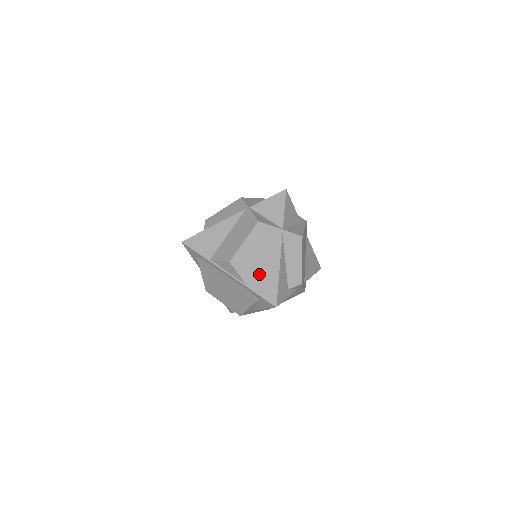
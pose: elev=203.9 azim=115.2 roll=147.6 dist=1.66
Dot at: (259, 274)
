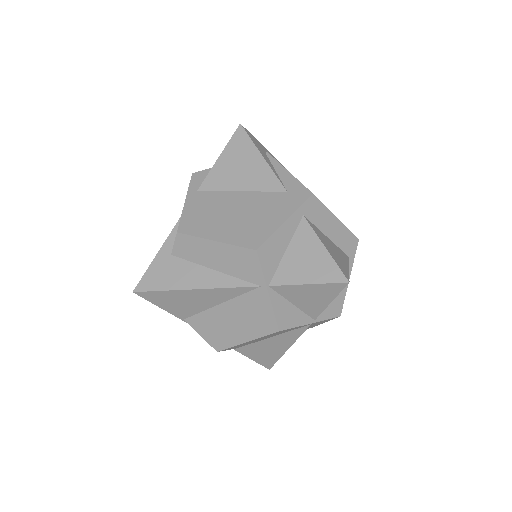
Dot at: (257, 346)
